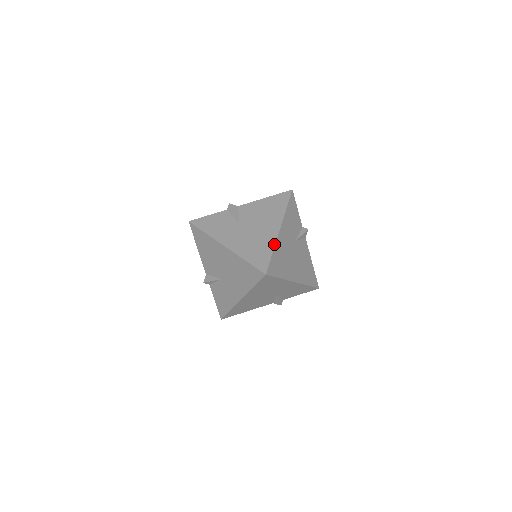
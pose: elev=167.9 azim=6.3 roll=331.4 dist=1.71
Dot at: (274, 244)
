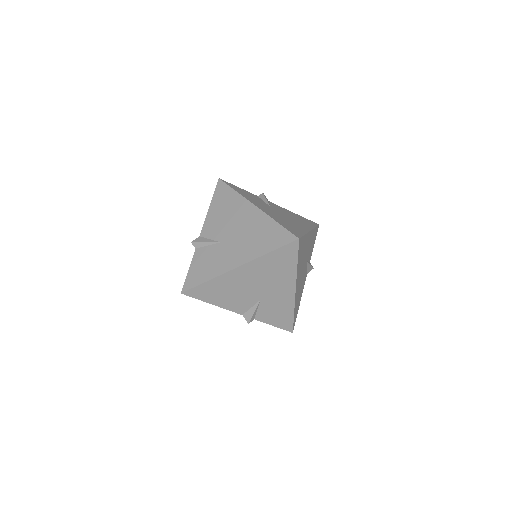
Dot at: (306, 232)
